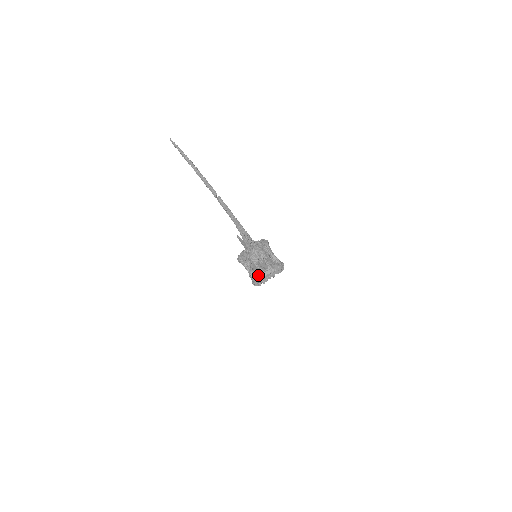
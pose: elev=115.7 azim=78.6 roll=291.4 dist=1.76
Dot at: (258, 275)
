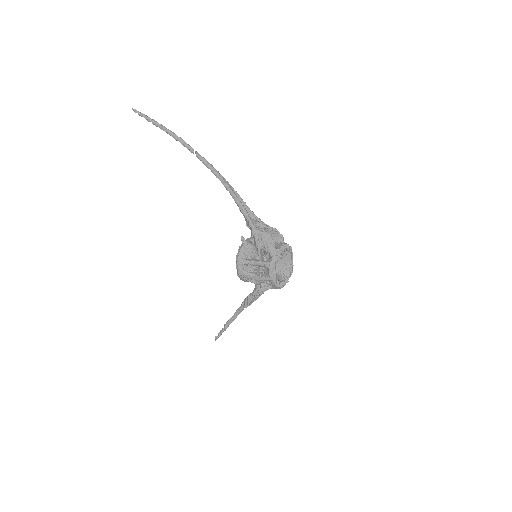
Dot at: (271, 247)
